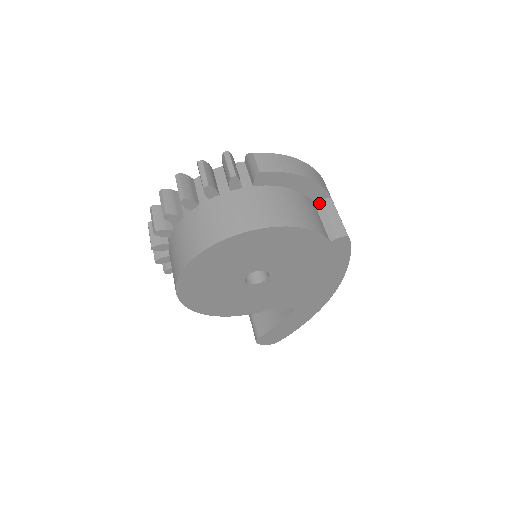
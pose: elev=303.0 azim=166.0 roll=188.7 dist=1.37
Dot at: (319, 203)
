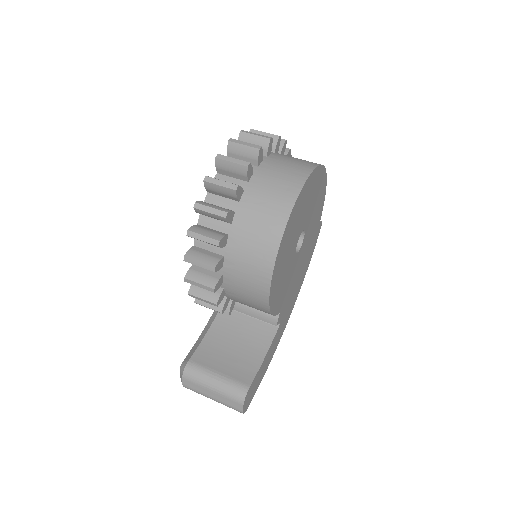
Dot at: occluded
